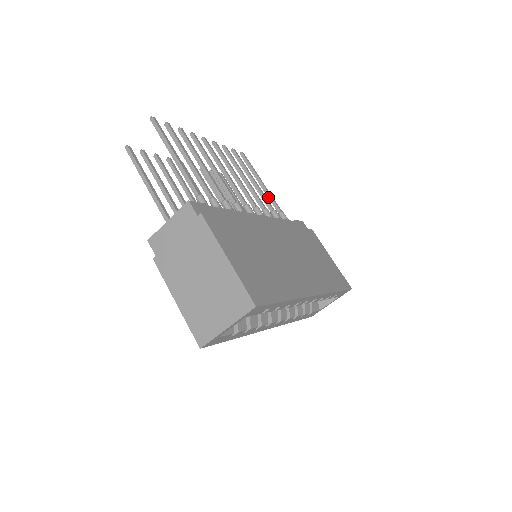
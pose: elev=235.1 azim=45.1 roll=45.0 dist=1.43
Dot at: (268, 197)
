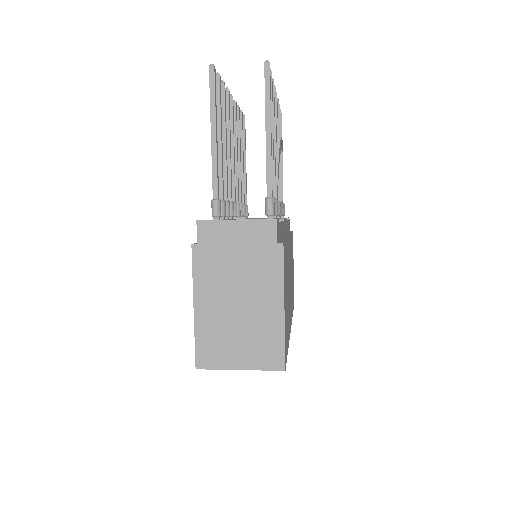
Dot at: occluded
